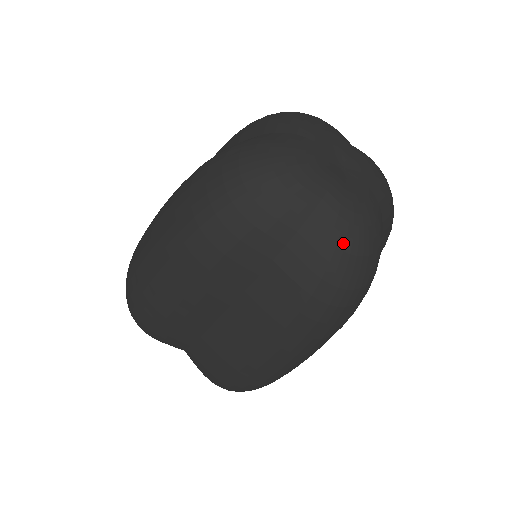
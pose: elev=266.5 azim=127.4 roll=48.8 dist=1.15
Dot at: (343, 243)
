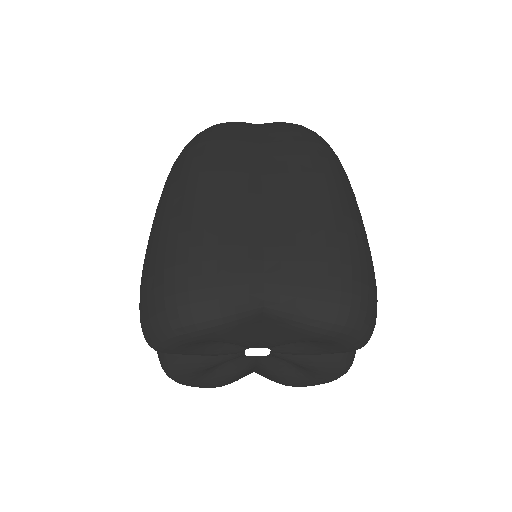
Dot at: occluded
